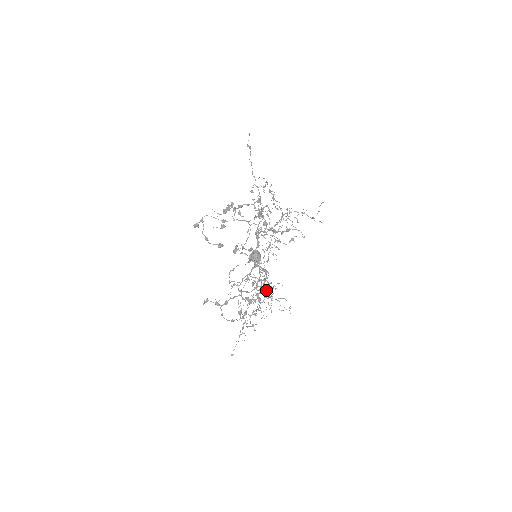
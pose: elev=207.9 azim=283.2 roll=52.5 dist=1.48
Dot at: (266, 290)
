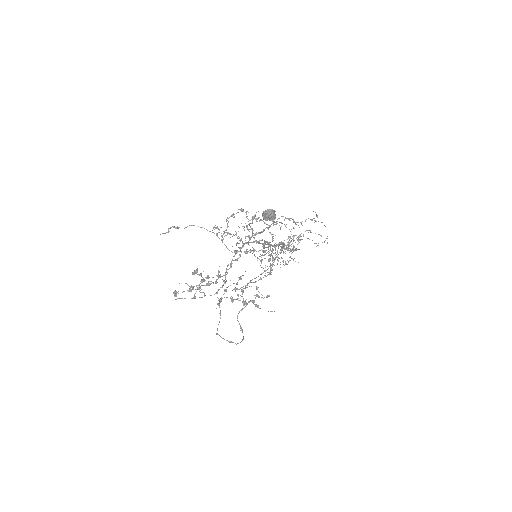
Dot at: (288, 247)
